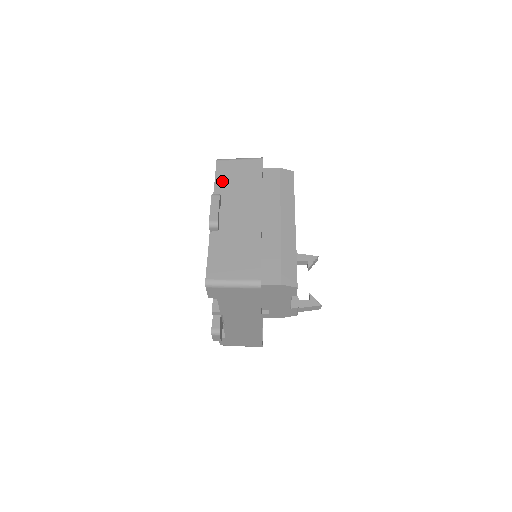
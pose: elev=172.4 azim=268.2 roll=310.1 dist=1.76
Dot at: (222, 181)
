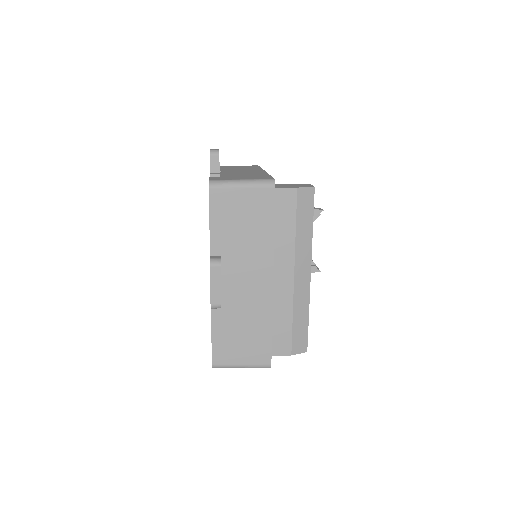
Dot at: (220, 227)
